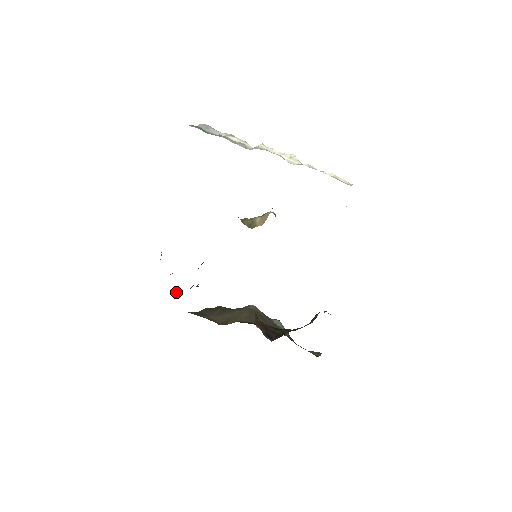
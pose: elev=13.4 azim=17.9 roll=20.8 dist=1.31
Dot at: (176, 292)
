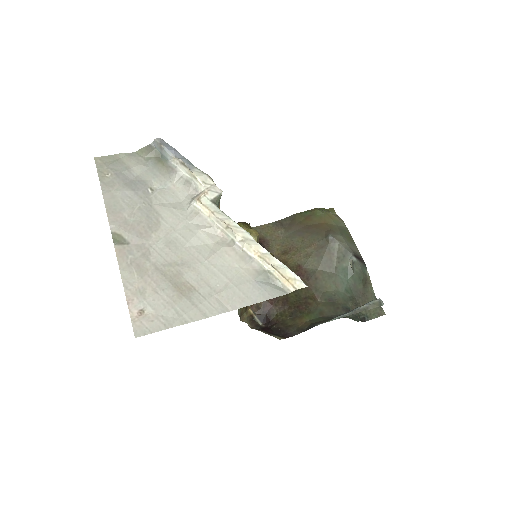
Dot at: occluded
